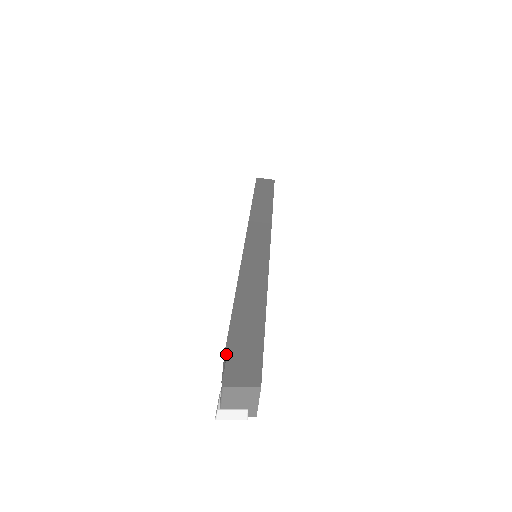
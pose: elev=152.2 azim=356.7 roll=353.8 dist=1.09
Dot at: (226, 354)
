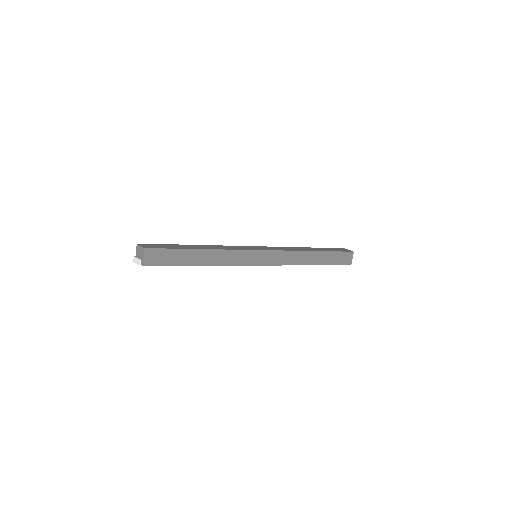
Dot at: (156, 244)
